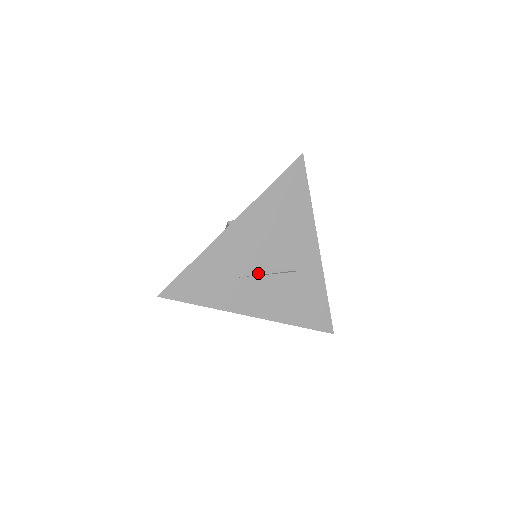
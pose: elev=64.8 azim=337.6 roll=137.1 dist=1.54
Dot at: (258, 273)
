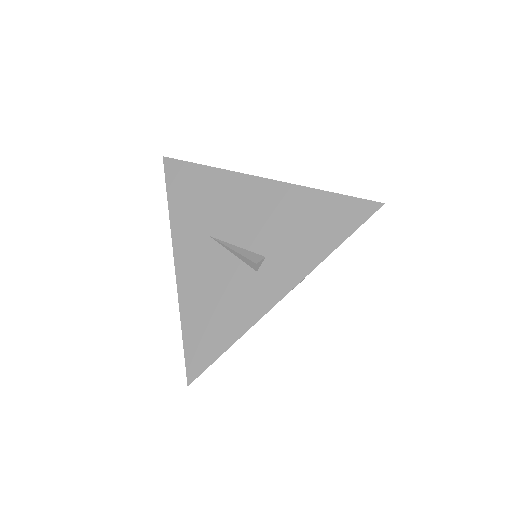
Dot at: occluded
